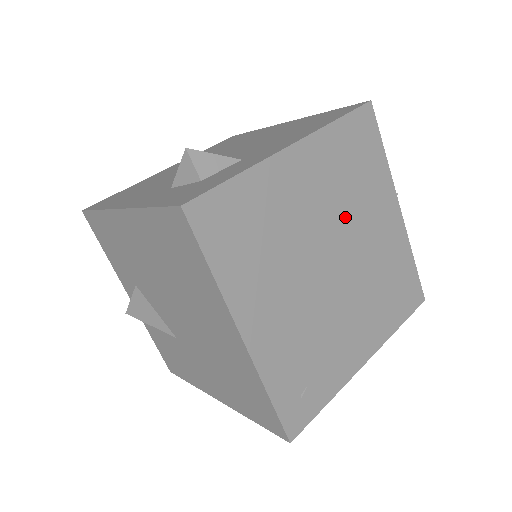
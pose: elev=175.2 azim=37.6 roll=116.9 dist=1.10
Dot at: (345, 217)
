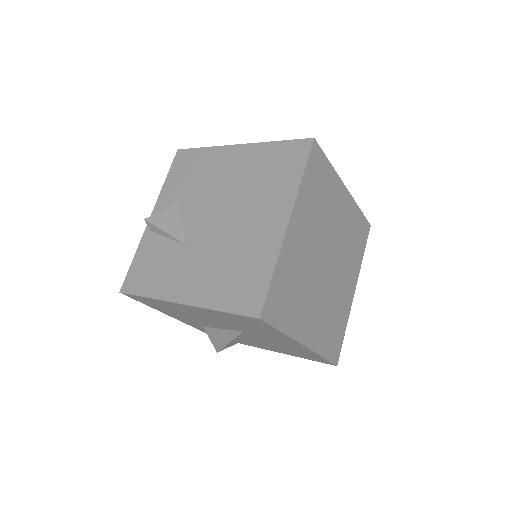
Dot at: (341, 252)
